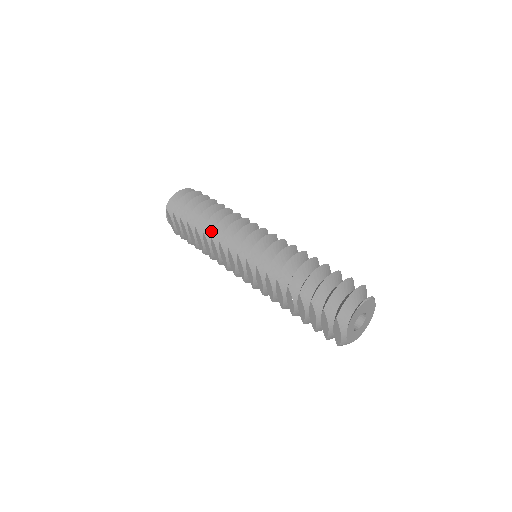
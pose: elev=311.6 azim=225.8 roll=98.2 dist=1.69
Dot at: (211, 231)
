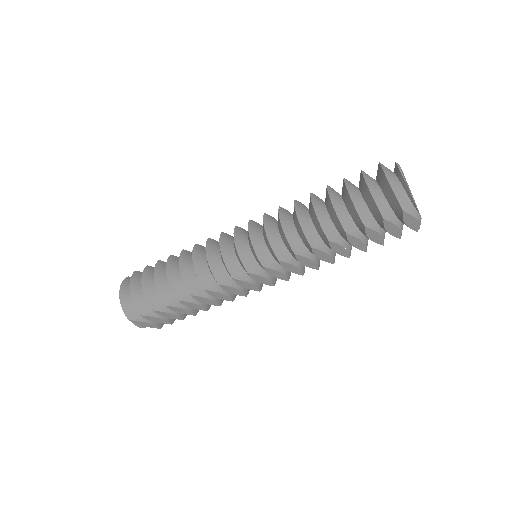
Dot at: (196, 286)
